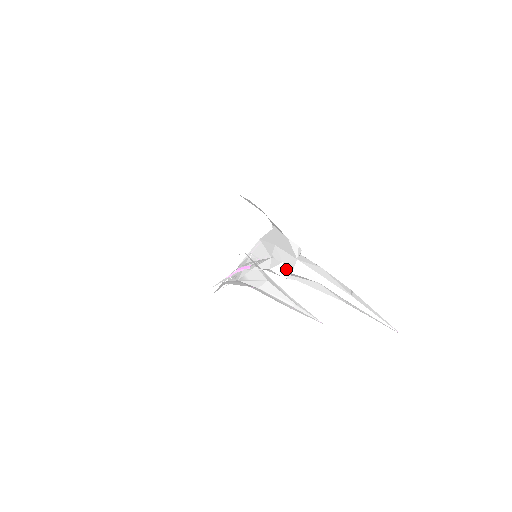
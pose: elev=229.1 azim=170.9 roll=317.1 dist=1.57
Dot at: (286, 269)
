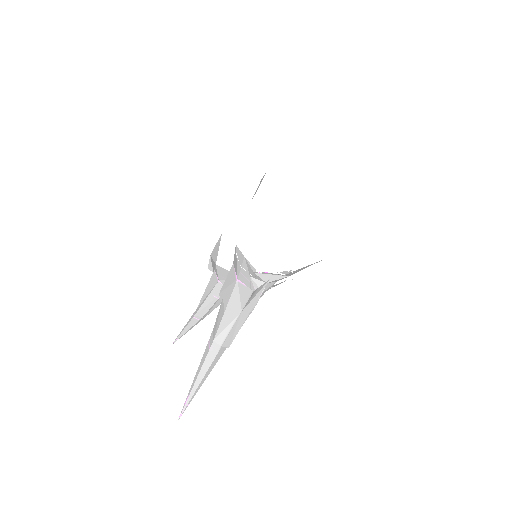
Dot at: (268, 289)
